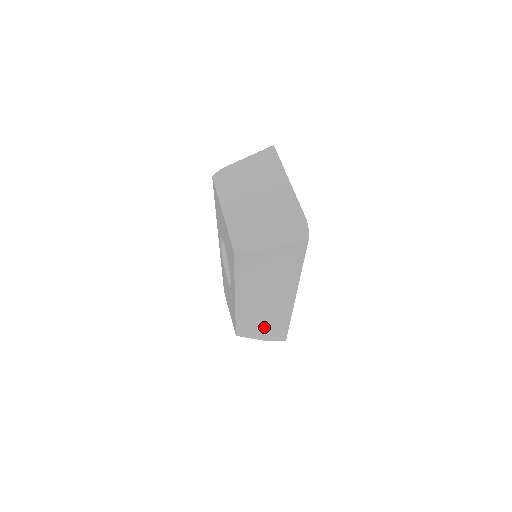
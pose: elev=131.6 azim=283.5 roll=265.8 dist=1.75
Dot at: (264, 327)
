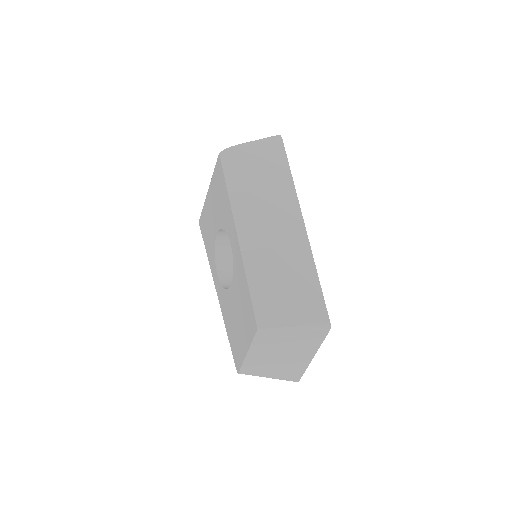
Dot at: (287, 286)
